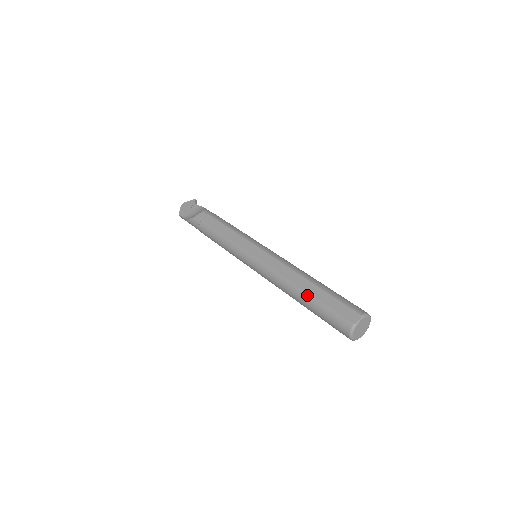
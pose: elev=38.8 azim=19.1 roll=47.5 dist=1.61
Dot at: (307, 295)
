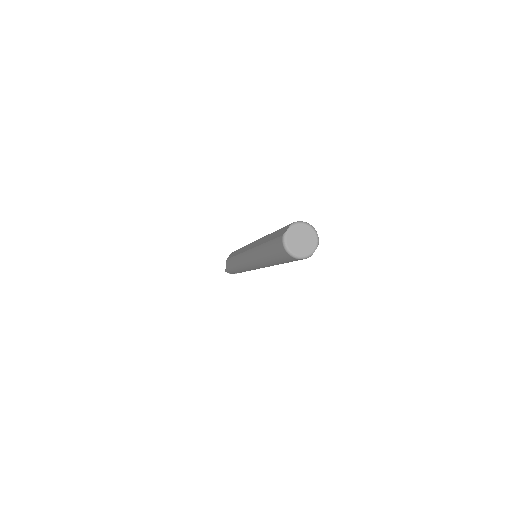
Dot at: (263, 246)
